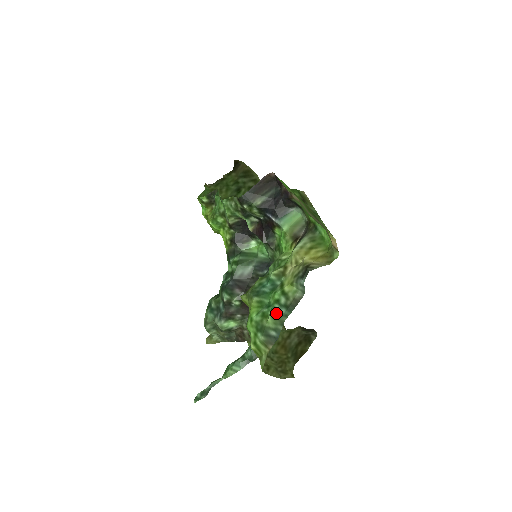
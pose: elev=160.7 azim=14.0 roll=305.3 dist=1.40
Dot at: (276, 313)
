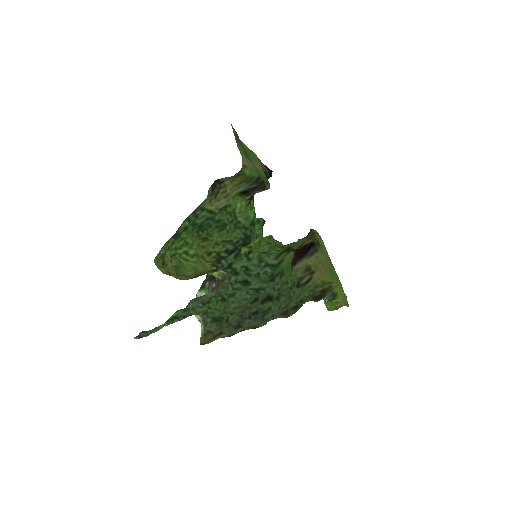
Dot at: (188, 219)
